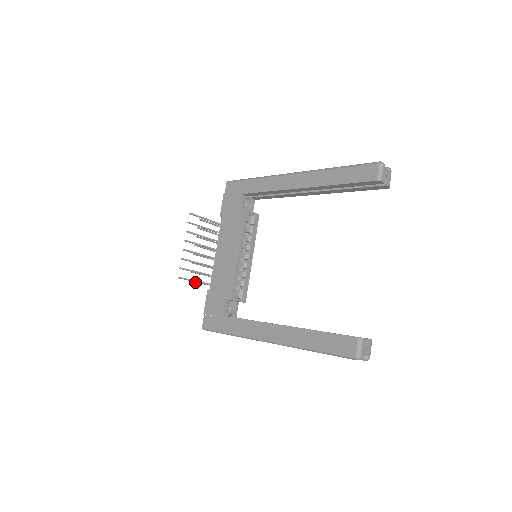
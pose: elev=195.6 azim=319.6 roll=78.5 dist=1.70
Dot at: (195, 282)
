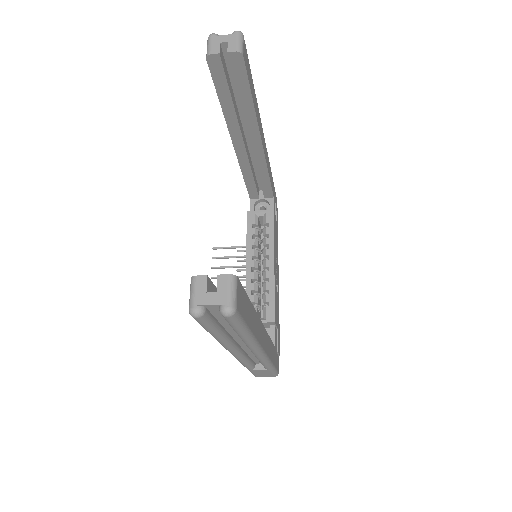
Dot at: occluded
